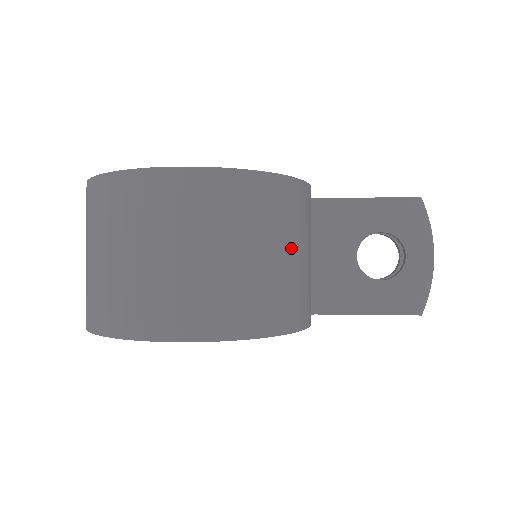
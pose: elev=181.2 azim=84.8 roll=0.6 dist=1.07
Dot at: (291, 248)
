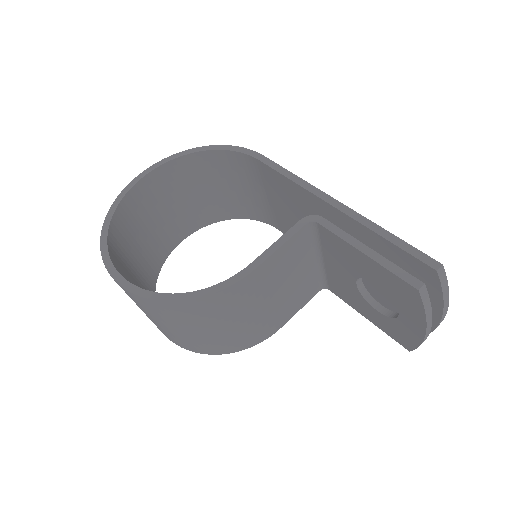
Dot at: (217, 326)
